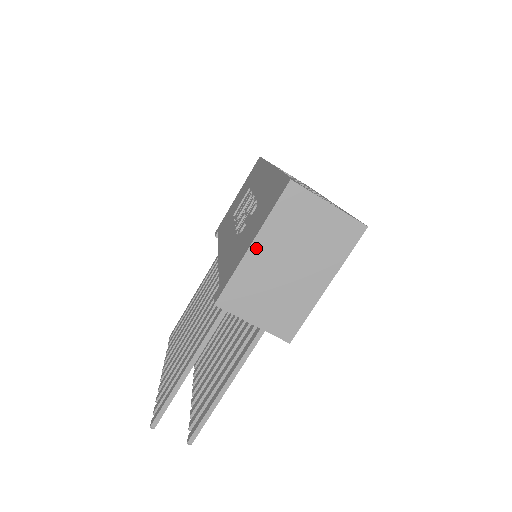
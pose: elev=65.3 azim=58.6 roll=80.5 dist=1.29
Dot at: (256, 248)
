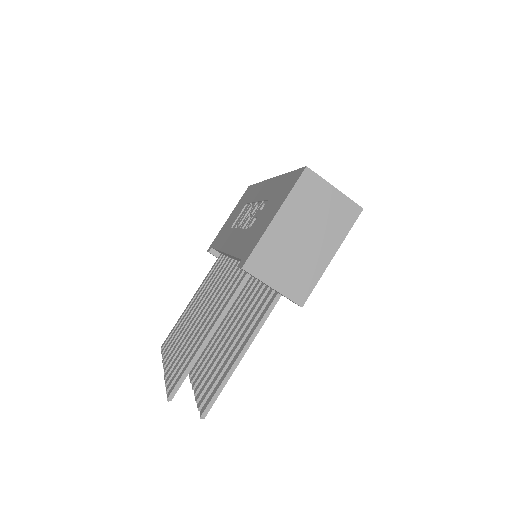
Dot at: (278, 220)
